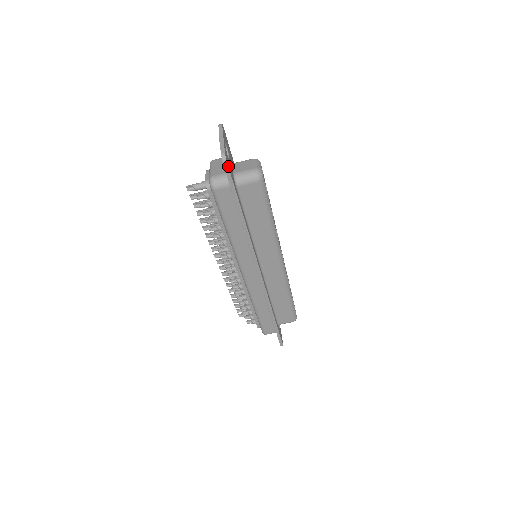
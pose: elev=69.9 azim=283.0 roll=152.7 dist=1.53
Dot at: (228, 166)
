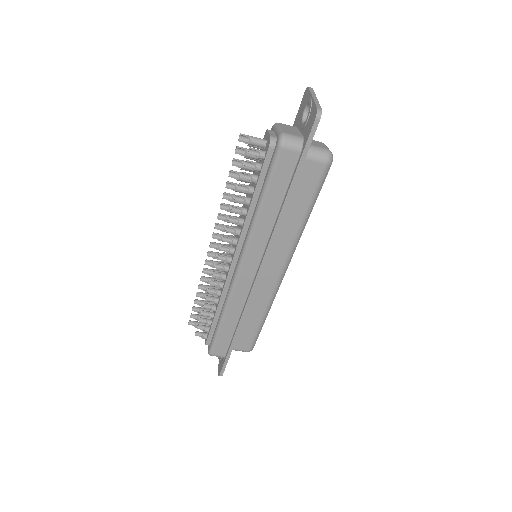
Dot at: (317, 126)
